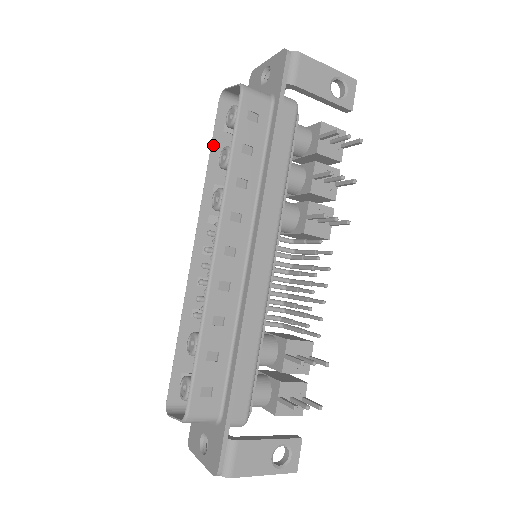
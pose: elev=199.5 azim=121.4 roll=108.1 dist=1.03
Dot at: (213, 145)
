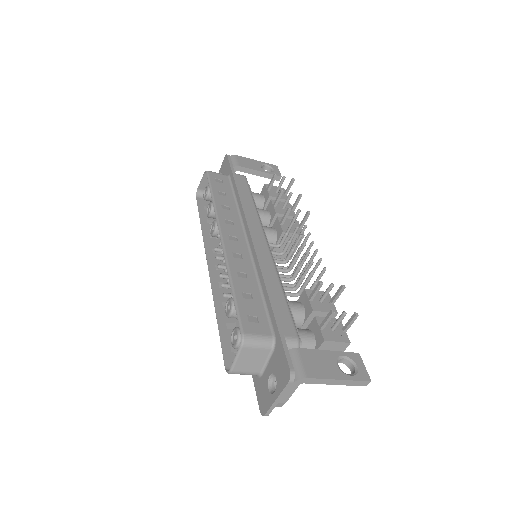
Dot at: (200, 216)
